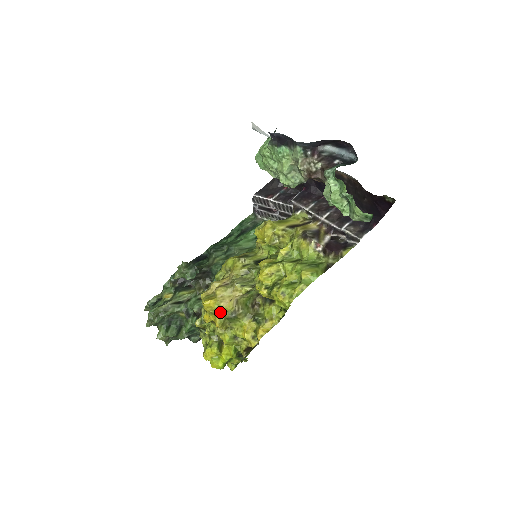
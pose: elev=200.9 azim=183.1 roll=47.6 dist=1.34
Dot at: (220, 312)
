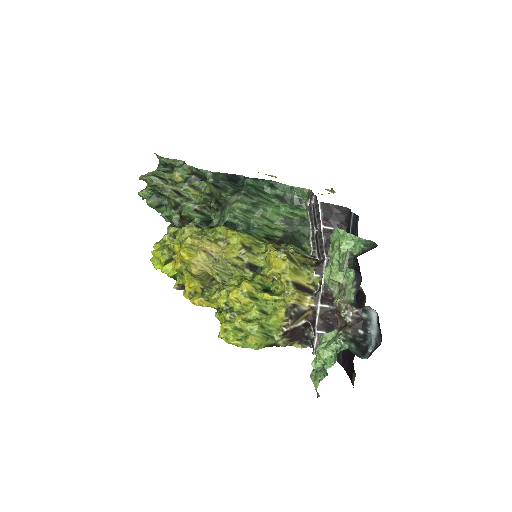
Dot at: (186, 264)
